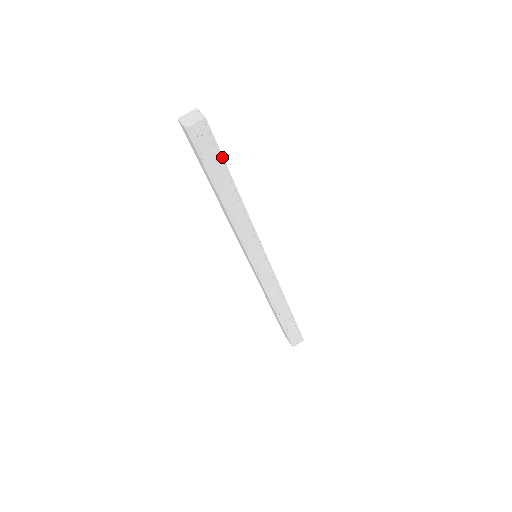
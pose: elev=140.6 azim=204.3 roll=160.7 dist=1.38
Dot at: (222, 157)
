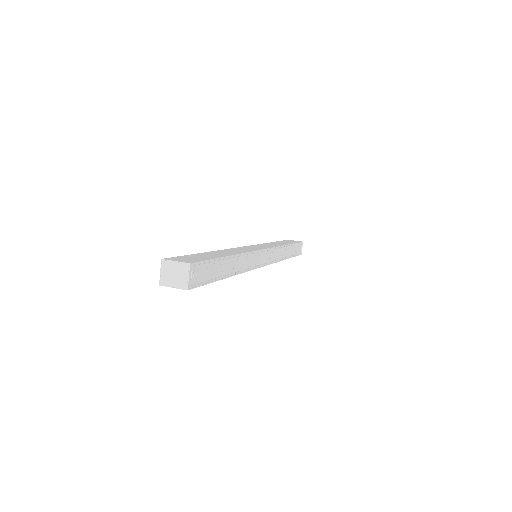
Dot at: (213, 260)
